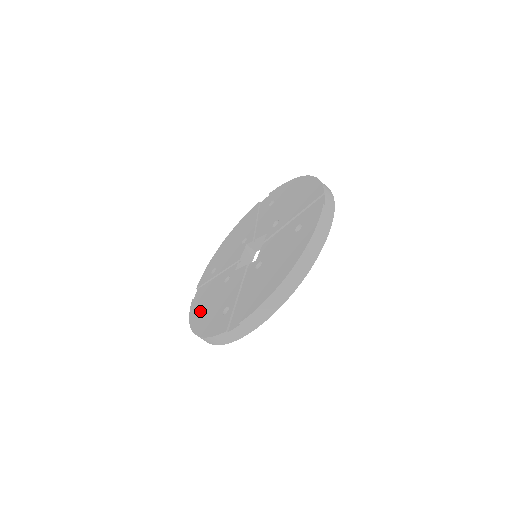
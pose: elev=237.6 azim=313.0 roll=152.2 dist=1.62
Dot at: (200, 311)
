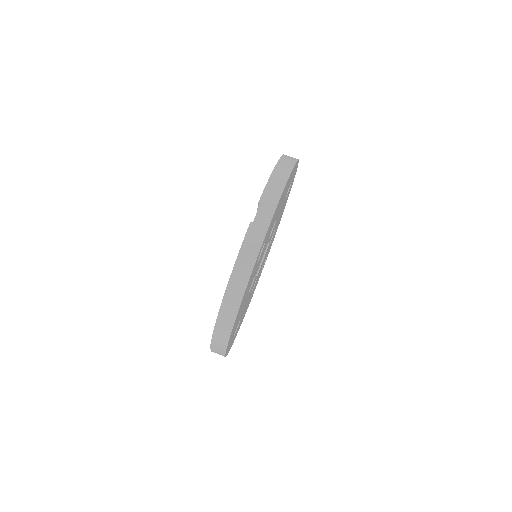
Dot at: occluded
